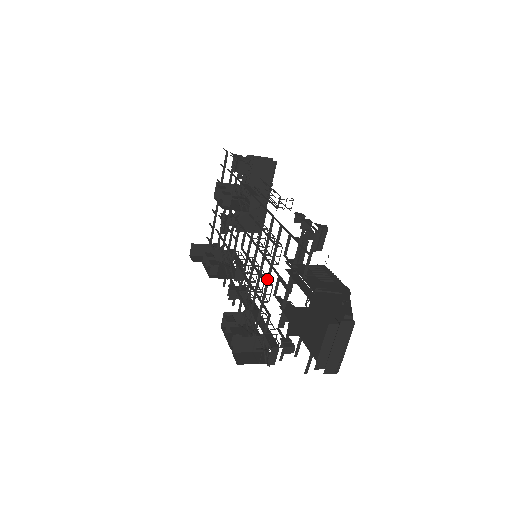
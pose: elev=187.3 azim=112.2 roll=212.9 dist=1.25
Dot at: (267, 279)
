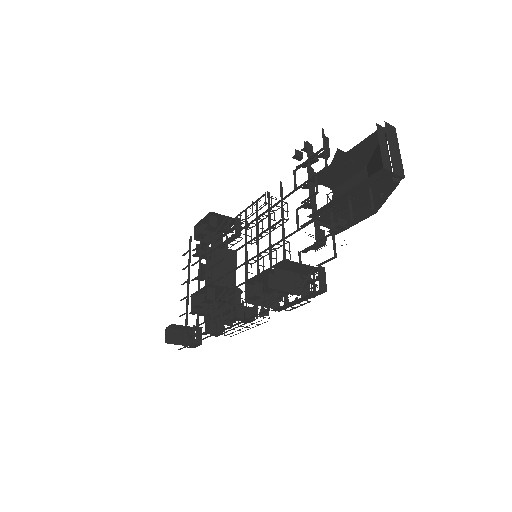
Dot at: (282, 233)
